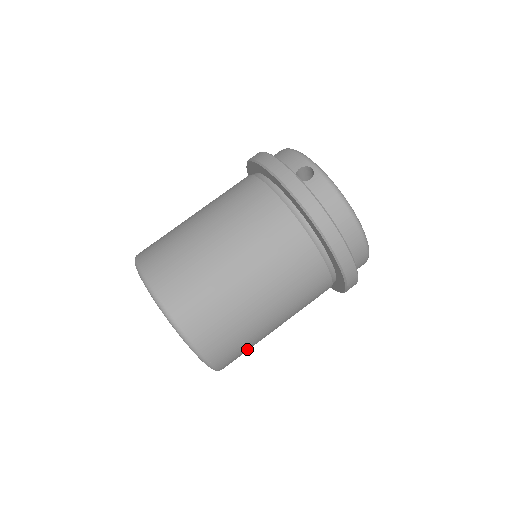
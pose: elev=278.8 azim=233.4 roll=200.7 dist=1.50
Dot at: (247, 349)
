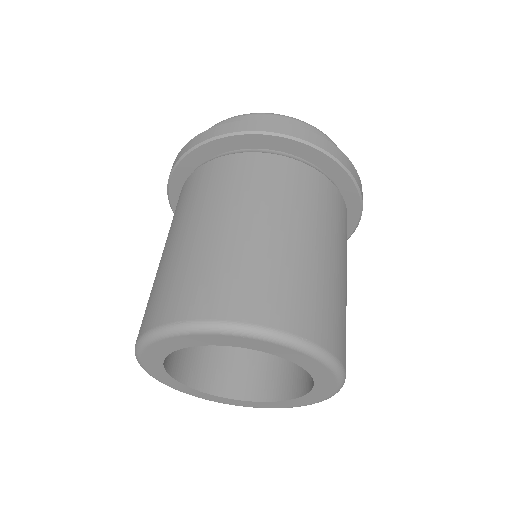
Dot at: (337, 312)
